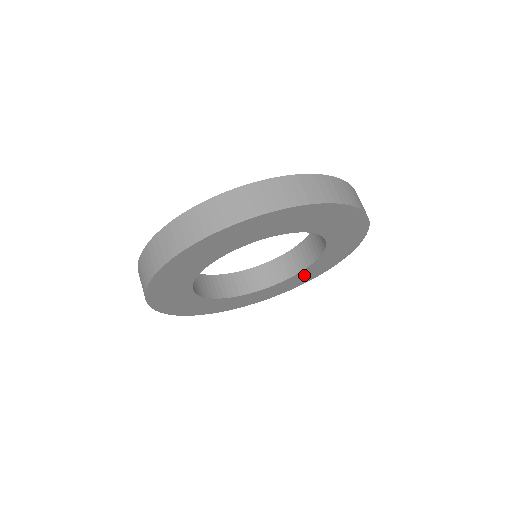
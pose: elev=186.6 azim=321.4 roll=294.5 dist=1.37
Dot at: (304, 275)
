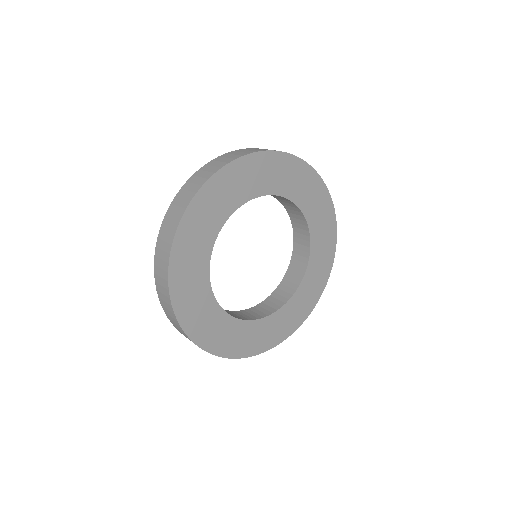
Dot at: (319, 255)
